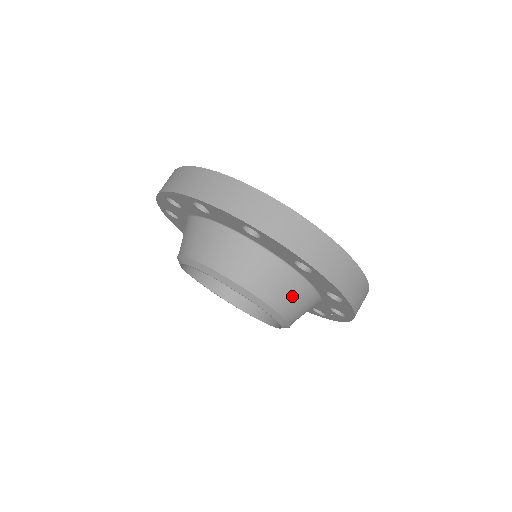
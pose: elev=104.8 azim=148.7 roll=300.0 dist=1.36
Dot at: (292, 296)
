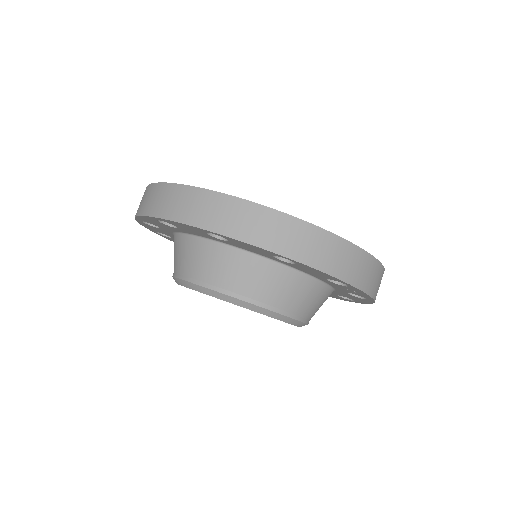
Dot at: (248, 277)
